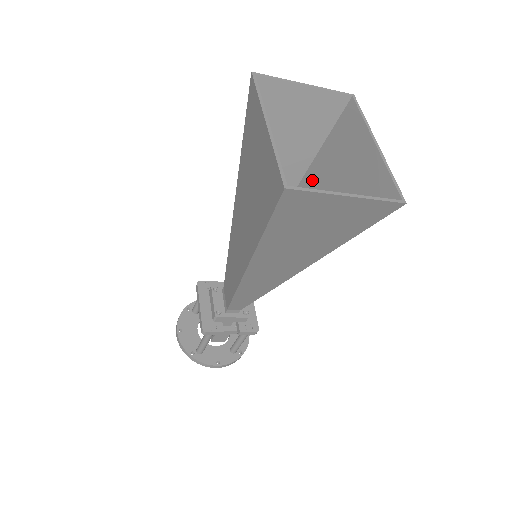
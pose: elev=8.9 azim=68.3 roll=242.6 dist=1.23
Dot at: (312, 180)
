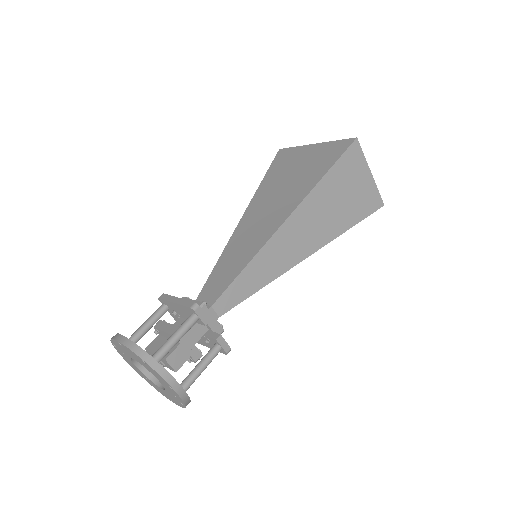
Dot at: occluded
